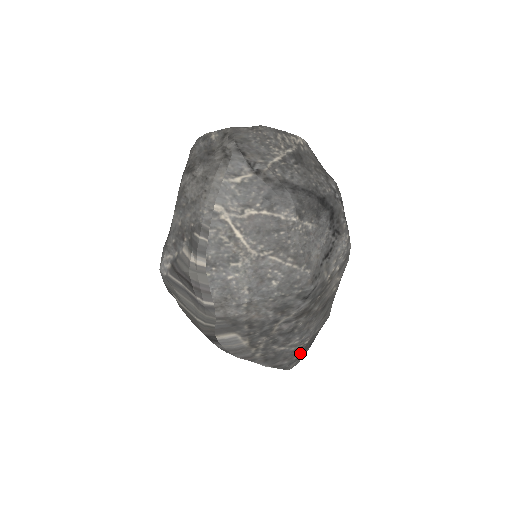
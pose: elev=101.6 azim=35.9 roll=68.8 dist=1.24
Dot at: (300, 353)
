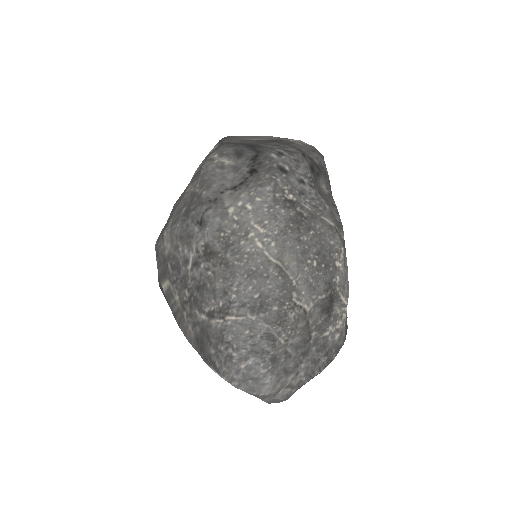
Dot at: (224, 337)
